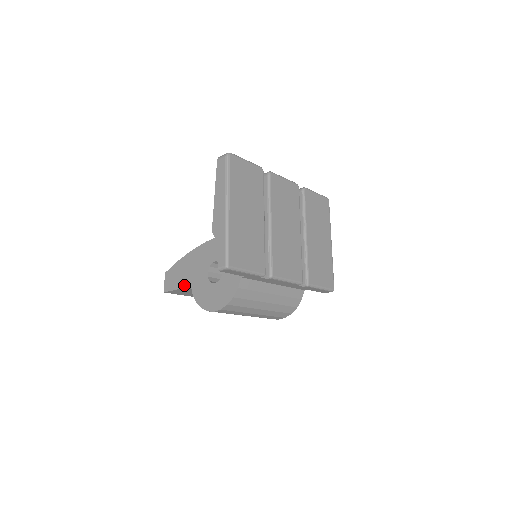
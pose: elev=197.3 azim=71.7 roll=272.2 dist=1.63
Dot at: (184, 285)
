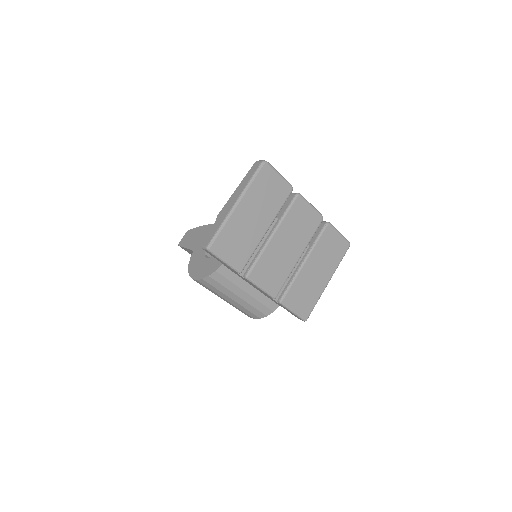
Dot at: (191, 247)
